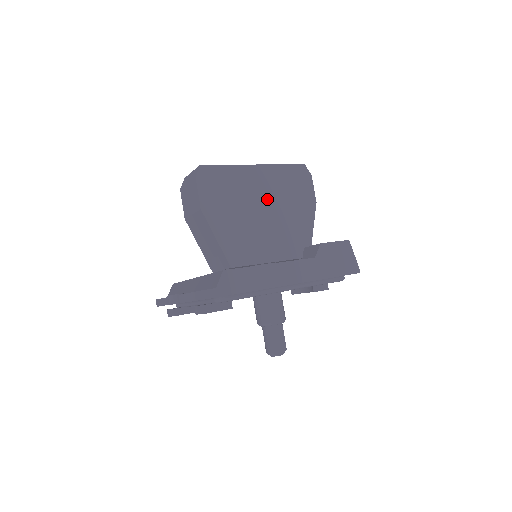
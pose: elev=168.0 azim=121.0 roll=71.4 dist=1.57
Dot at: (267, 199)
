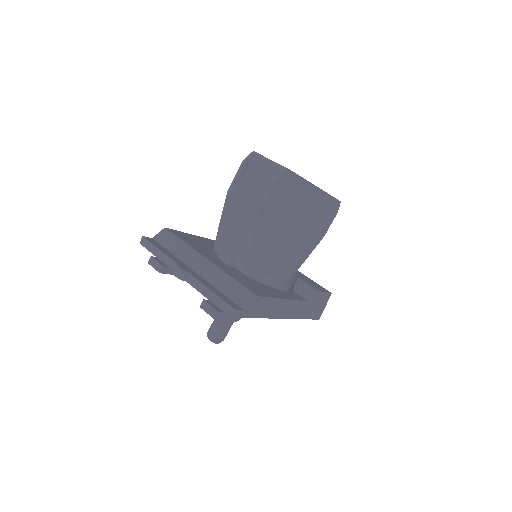
Dot at: (302, 220)
